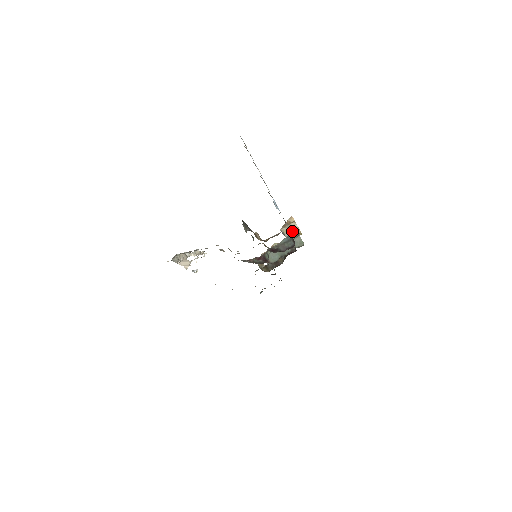
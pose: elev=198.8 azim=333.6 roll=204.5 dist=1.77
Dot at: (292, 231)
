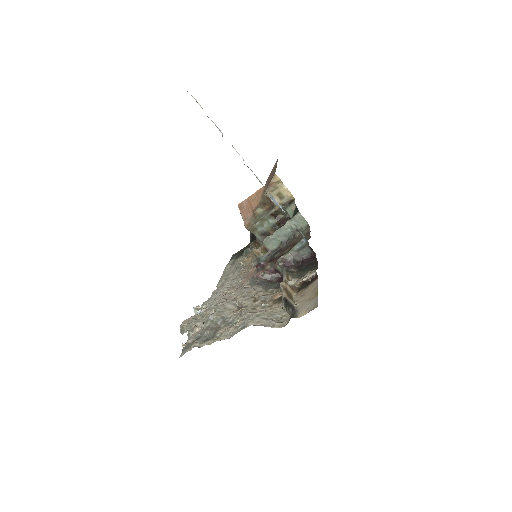
Dot at: (280, 195)
